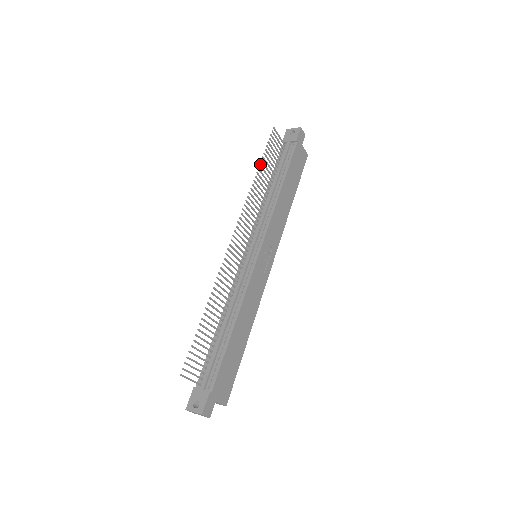
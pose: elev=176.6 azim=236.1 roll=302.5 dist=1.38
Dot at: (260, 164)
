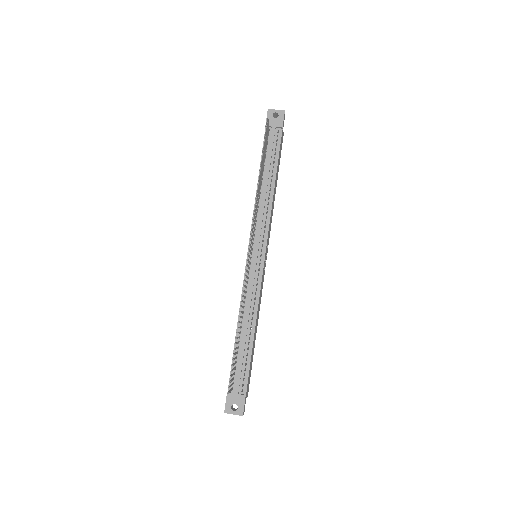
Dot at: occluded
